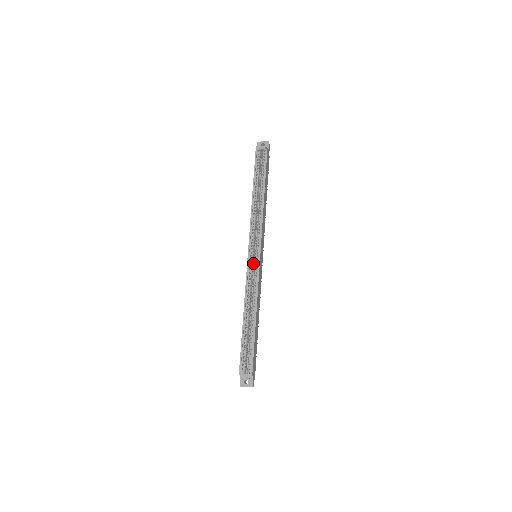
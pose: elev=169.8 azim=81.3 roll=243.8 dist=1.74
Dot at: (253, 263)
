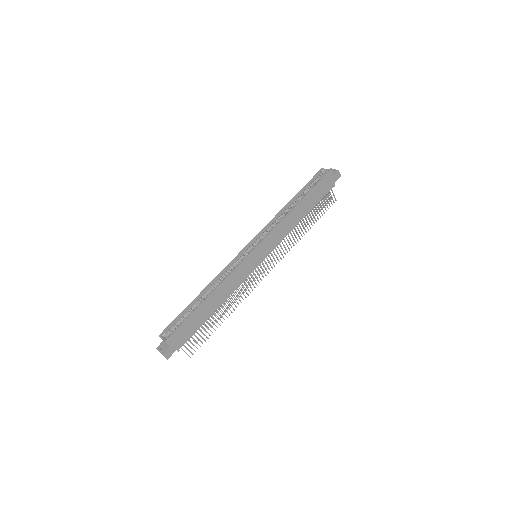
Dot at: occluded
